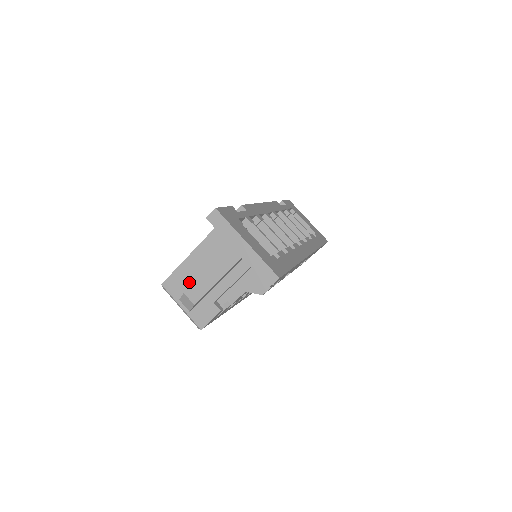
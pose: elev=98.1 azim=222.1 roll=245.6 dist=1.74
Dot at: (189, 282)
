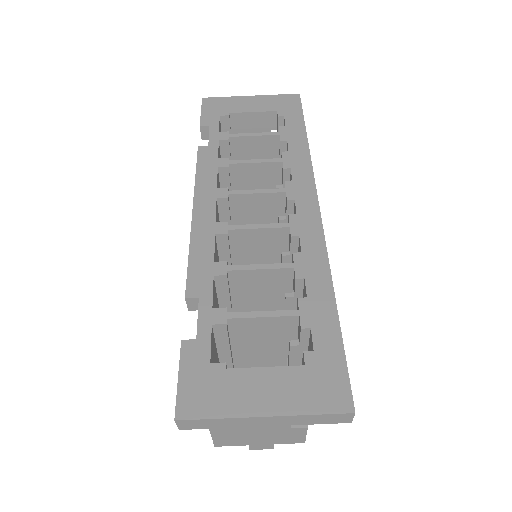
Dot at: (240, 433)
